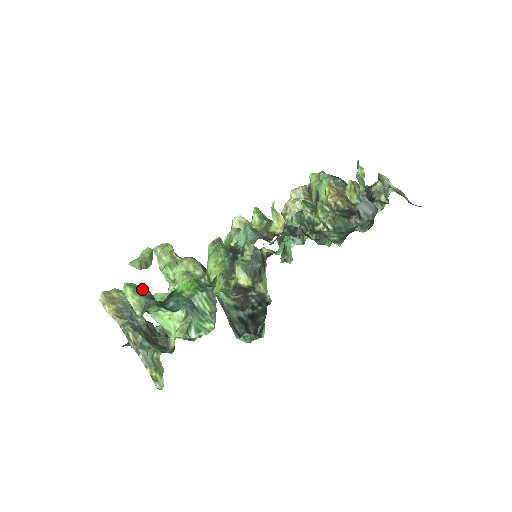
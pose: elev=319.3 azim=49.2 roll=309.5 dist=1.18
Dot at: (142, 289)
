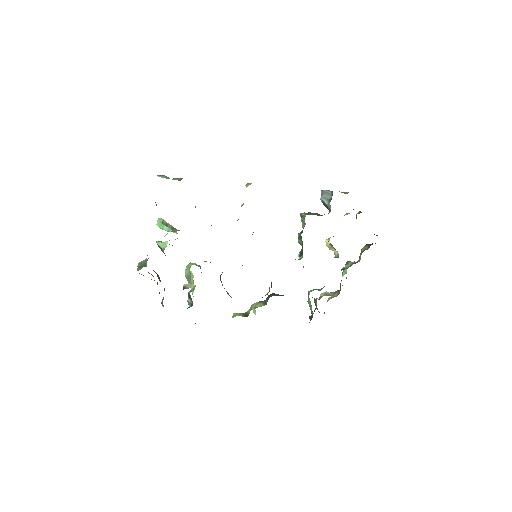
Dot at: occluded
